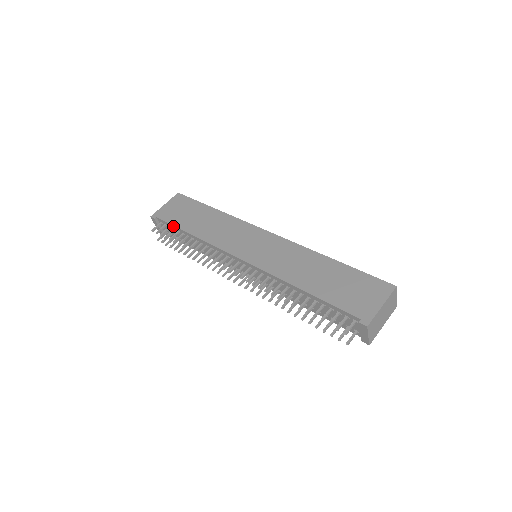
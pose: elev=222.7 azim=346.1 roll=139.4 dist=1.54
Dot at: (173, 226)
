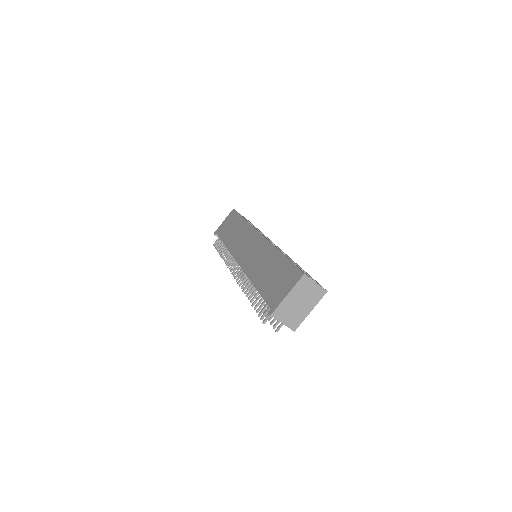
Dot at: (220, 239)
